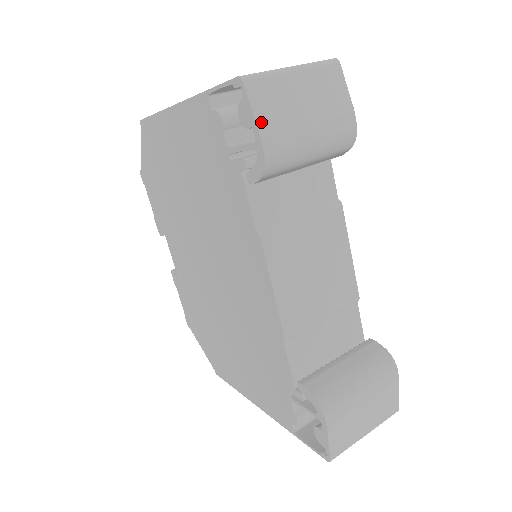
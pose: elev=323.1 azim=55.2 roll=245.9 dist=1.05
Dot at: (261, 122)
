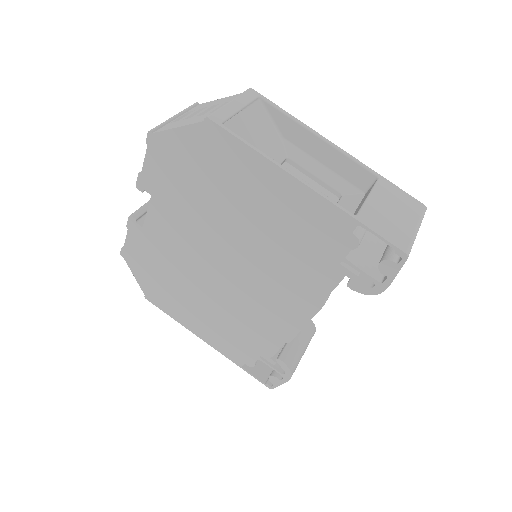
Dot at: occluded
